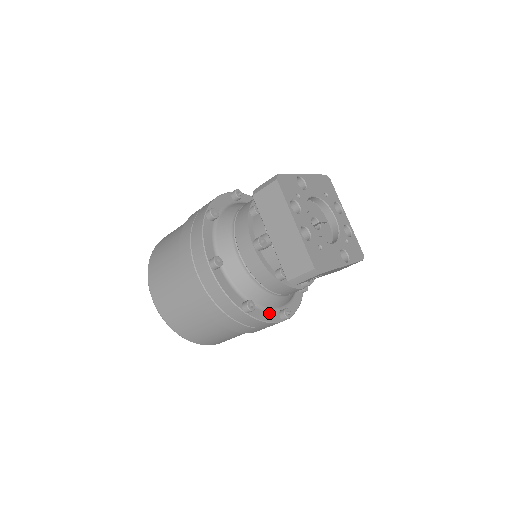
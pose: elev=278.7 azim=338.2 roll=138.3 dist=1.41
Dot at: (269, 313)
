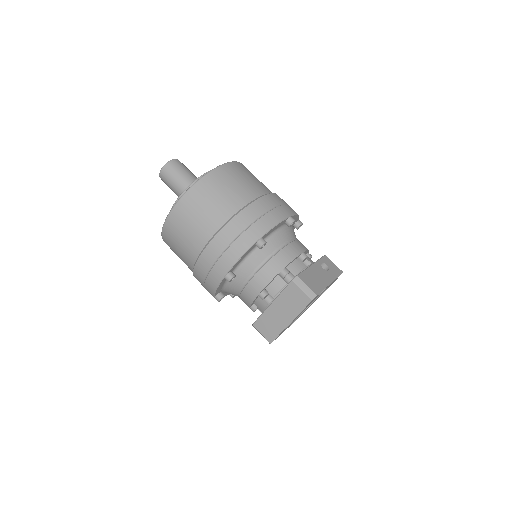
Dot at: (226, 293)
